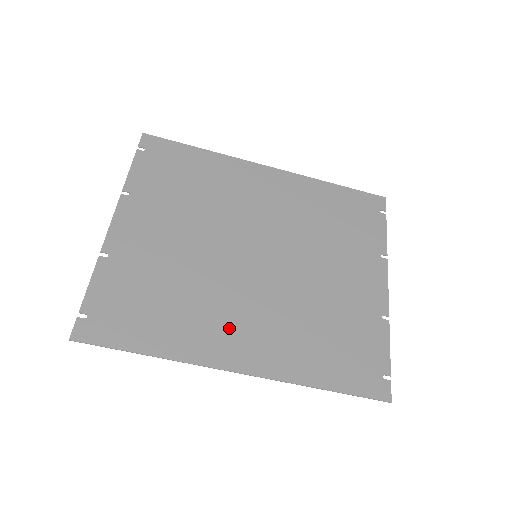
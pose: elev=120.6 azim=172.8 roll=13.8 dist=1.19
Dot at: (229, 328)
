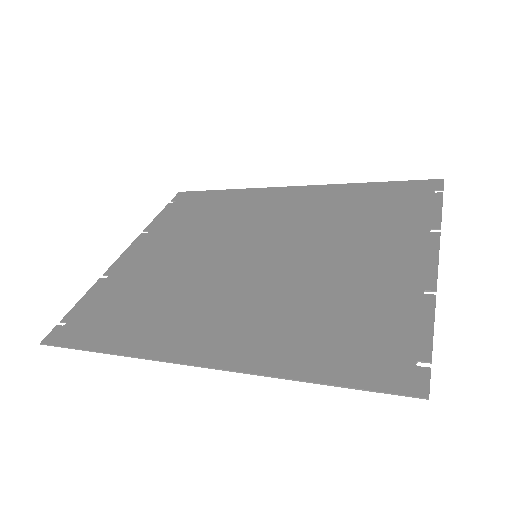
Dot at: (200, 322)
